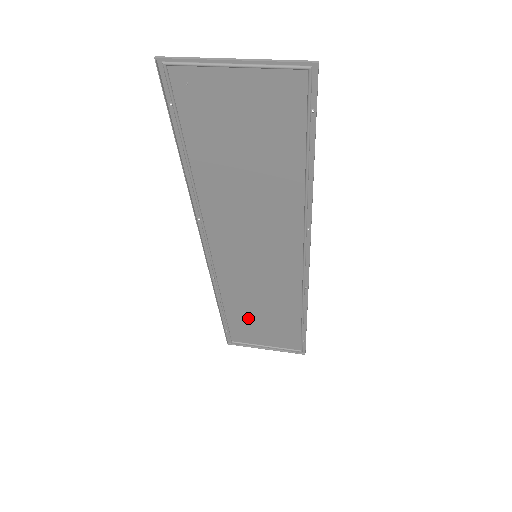
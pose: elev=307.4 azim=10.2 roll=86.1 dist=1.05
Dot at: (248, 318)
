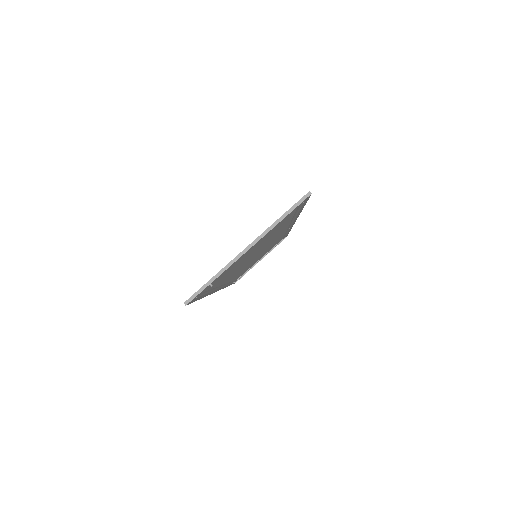
Dot at: (248, 267)
